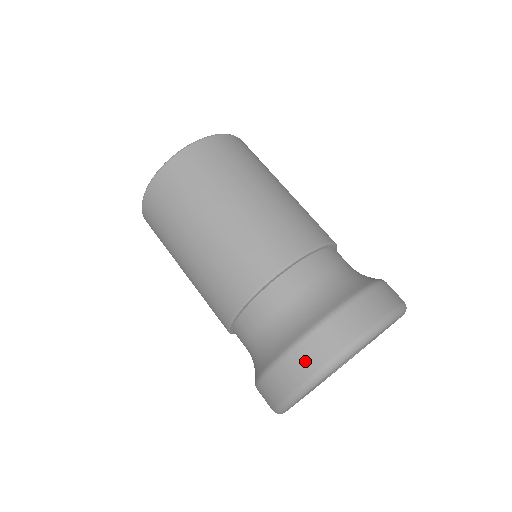
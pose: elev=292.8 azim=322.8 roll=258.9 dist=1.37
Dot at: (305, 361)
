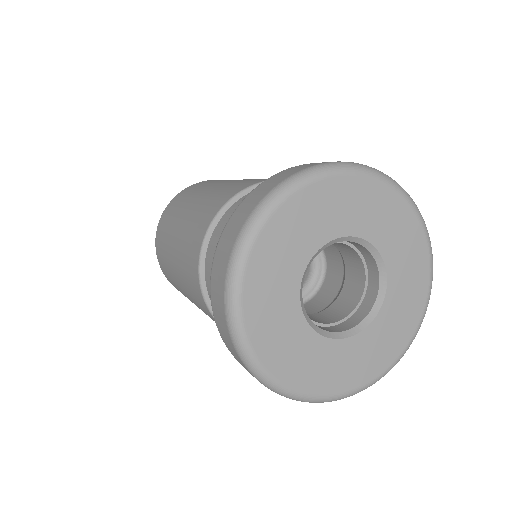
Dot at: (263, 189)
